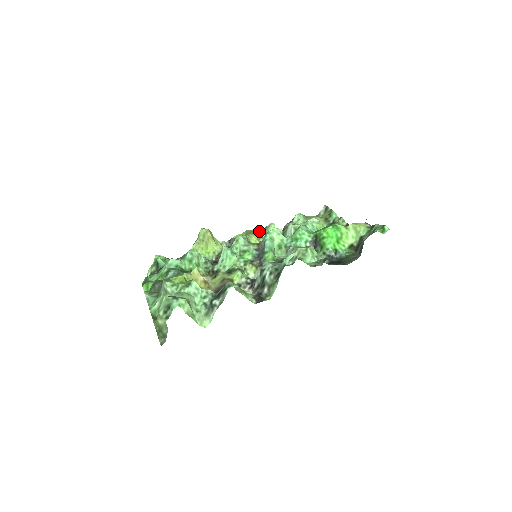
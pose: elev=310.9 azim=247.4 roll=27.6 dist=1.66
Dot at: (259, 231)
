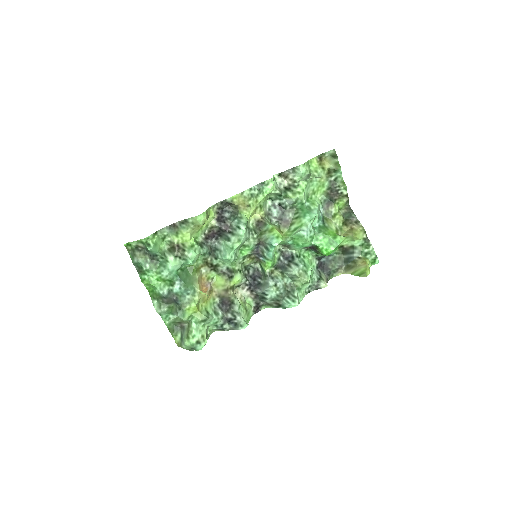
Dot at: (257, 195)
